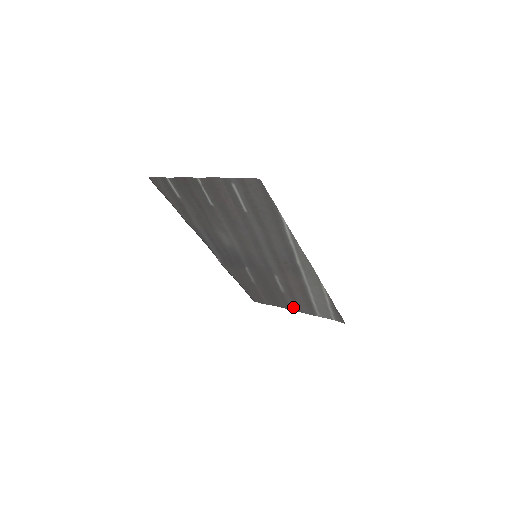
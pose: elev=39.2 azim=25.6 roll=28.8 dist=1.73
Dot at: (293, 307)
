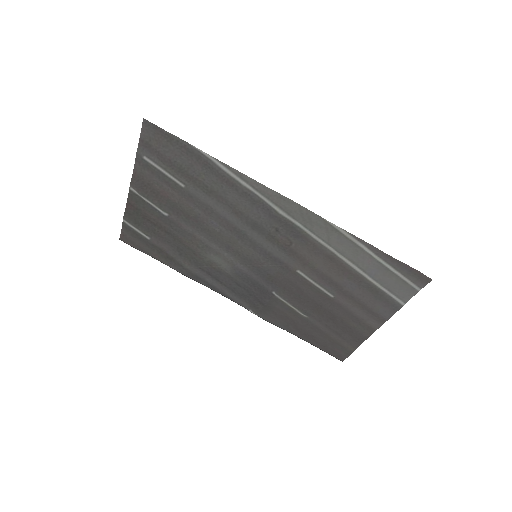
Dot at: (371, 320)
